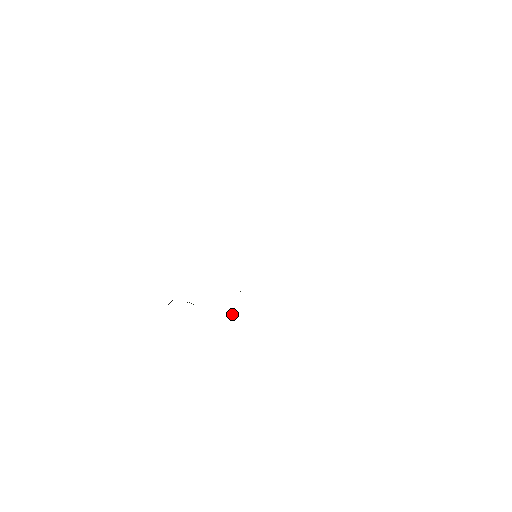
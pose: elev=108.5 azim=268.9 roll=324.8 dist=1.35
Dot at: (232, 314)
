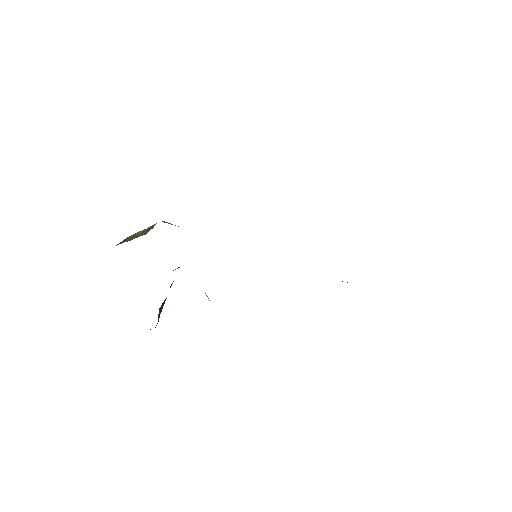
Dot at: occluded
